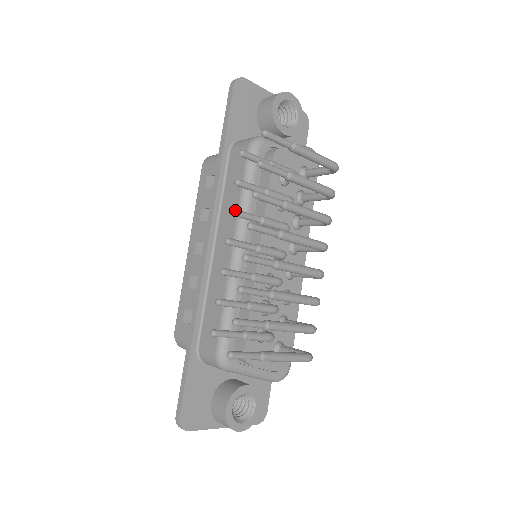
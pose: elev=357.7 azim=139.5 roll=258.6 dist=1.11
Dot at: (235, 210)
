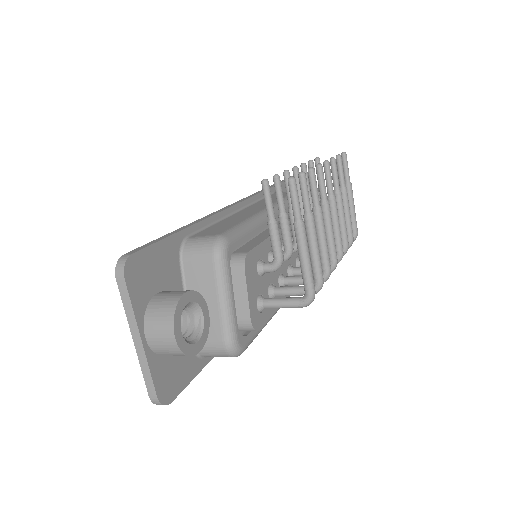
Dot at: (306, 165)
